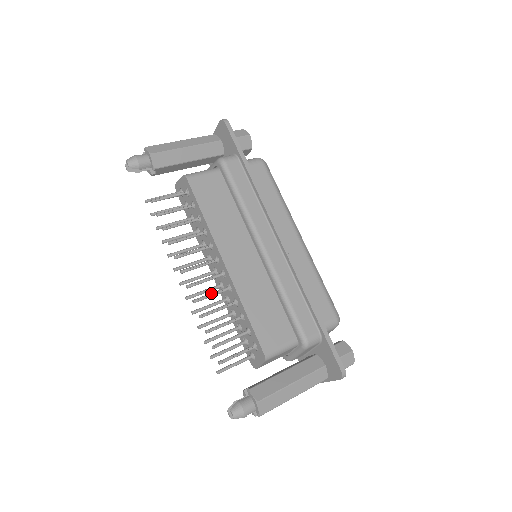
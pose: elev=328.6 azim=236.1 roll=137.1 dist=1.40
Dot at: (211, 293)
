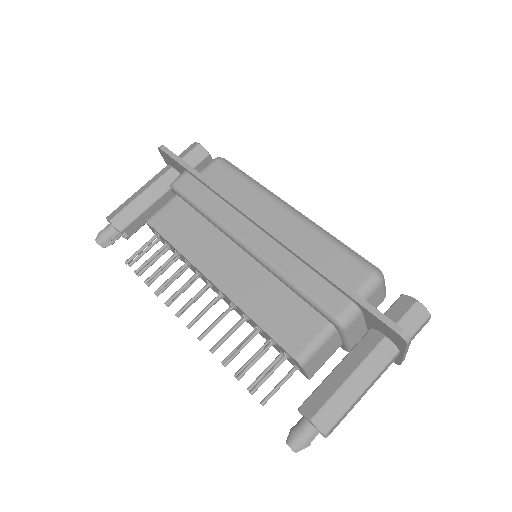
Dot at: occluded
